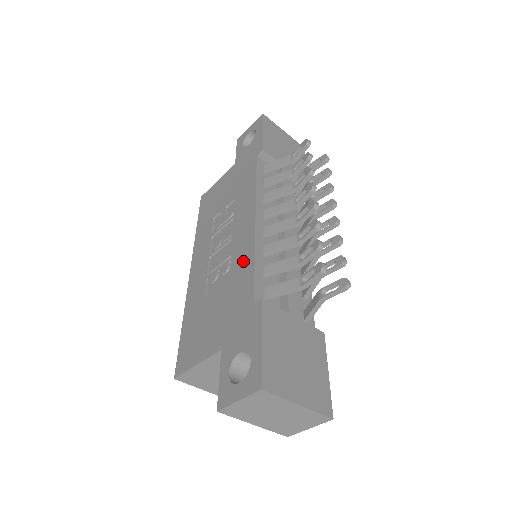
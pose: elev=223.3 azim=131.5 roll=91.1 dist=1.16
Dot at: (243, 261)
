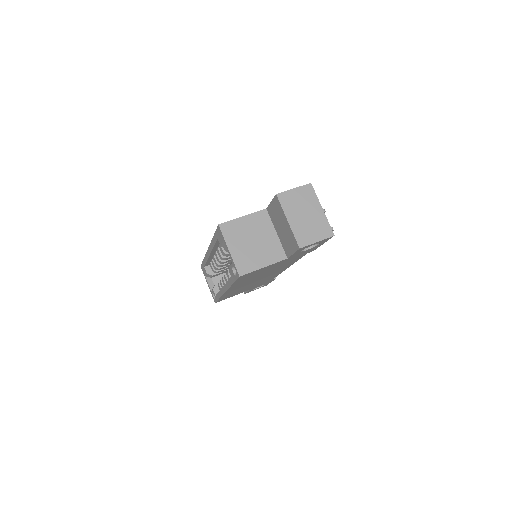
Dot at: occluded
